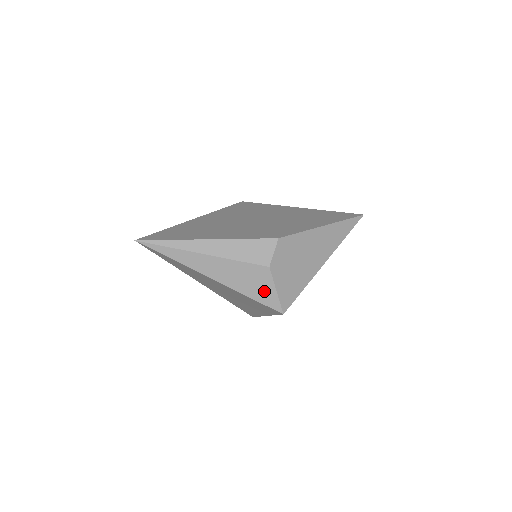
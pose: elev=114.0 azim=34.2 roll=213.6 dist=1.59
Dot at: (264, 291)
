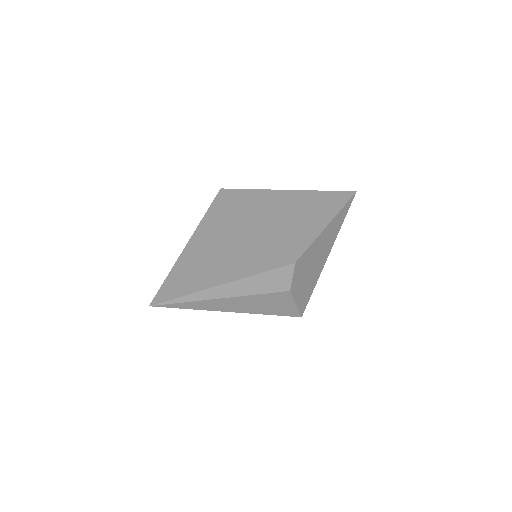
Dot at: (284, 307)
